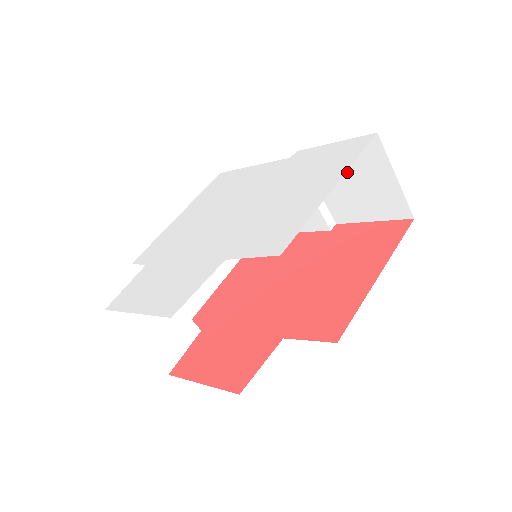
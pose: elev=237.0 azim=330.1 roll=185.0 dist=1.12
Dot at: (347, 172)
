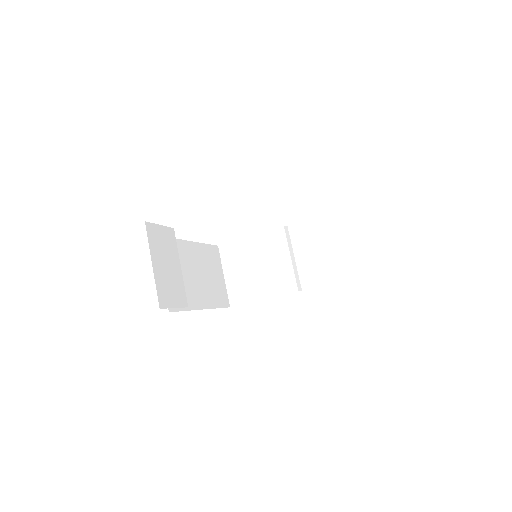
Dot at: (321, 240)
